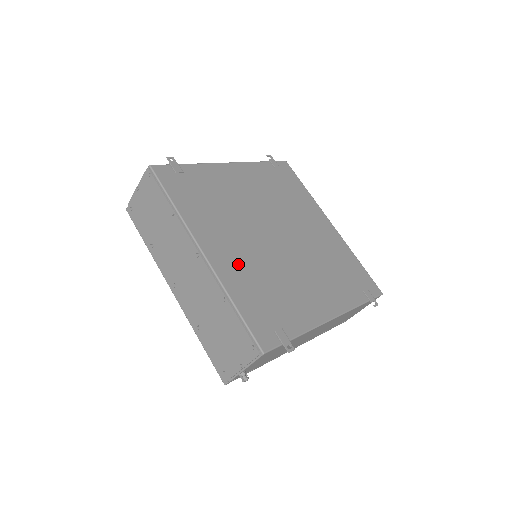
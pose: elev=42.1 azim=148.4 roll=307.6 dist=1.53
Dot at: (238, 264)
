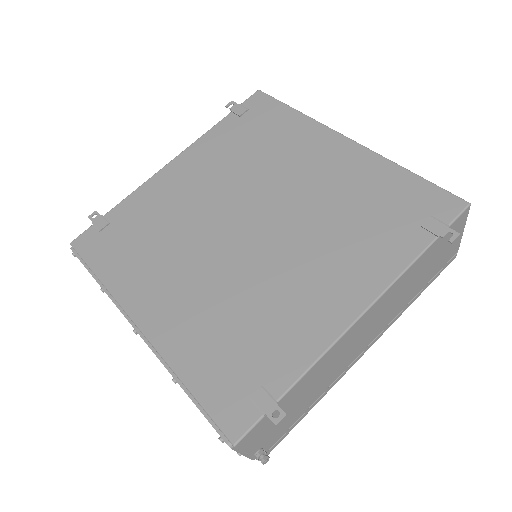
Dot at: (188, 314)
